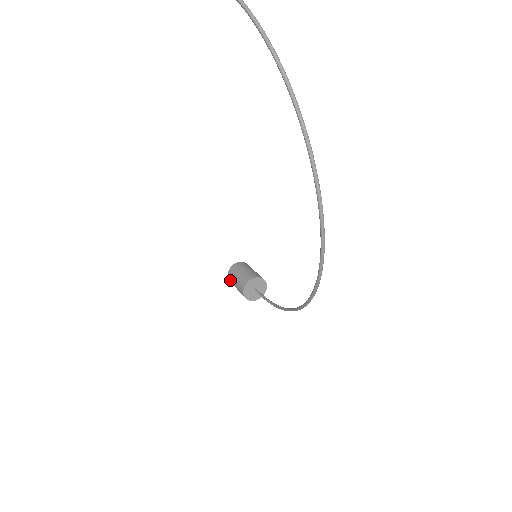
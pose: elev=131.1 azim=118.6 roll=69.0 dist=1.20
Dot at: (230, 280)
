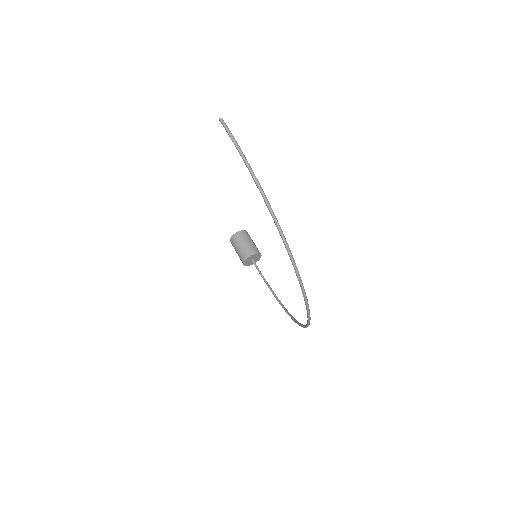
Dot at: (232, 245)
